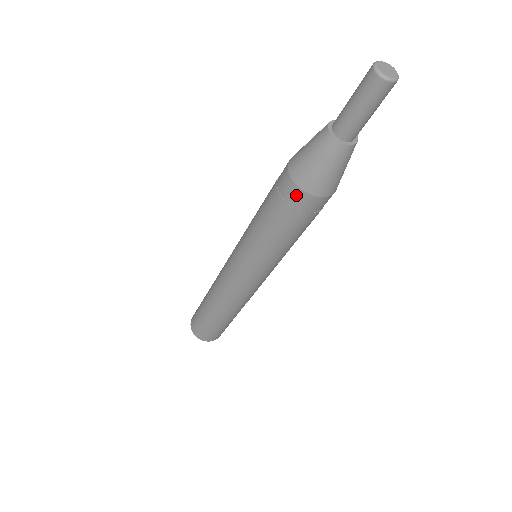
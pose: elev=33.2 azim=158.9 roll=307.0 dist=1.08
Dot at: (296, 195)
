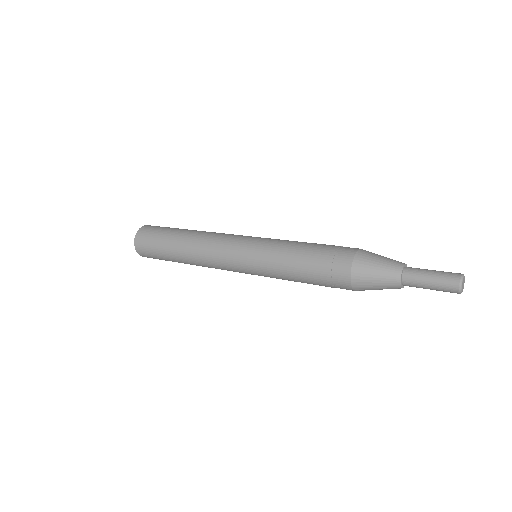
Dot at: occluded
